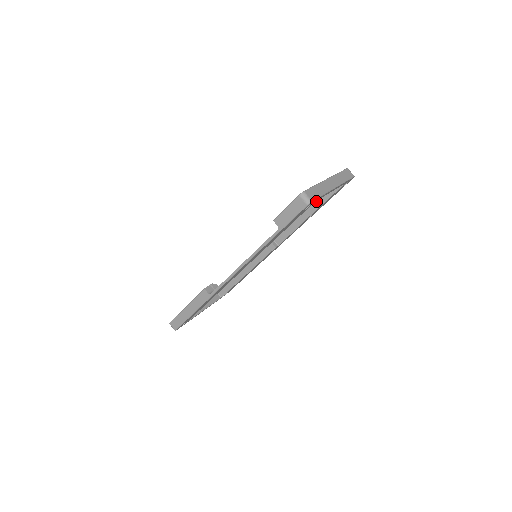
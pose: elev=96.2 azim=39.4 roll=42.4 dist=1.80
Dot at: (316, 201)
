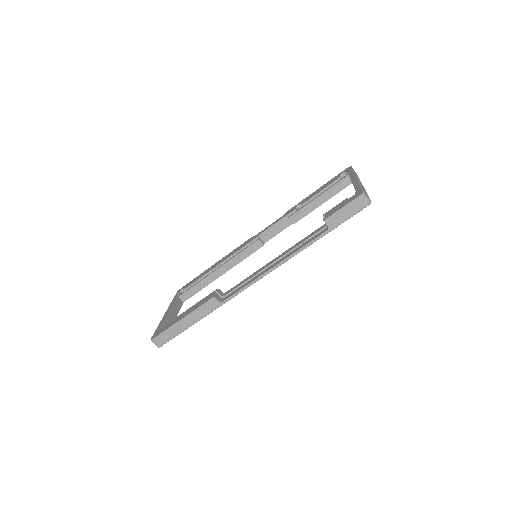
Dot at: (319, 198)
